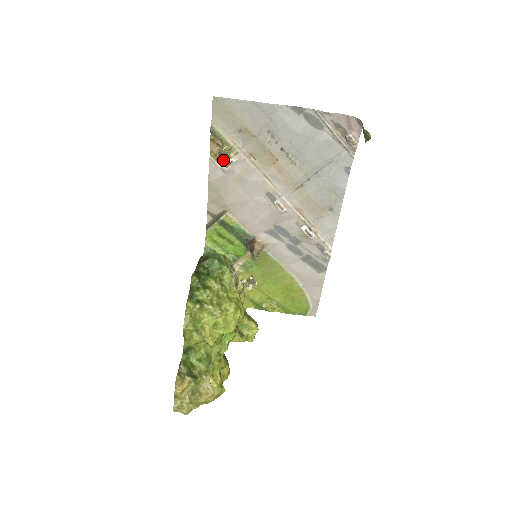
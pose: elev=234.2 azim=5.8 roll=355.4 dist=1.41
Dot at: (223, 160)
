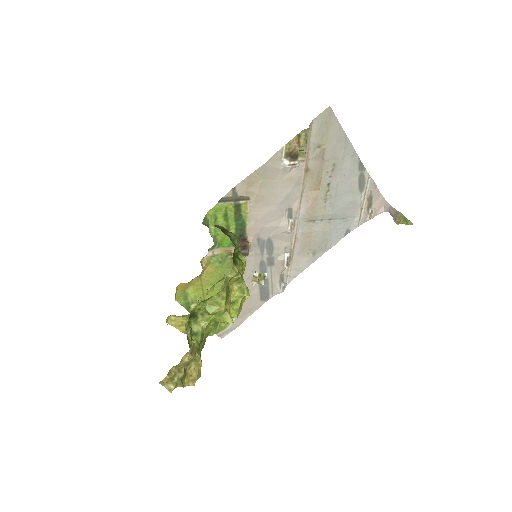
Dot at: (291, 157)
